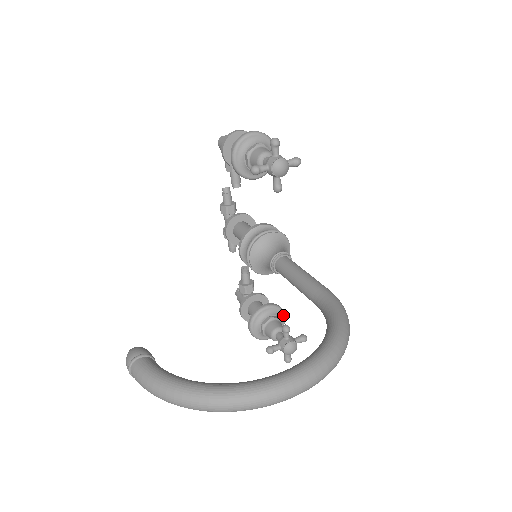
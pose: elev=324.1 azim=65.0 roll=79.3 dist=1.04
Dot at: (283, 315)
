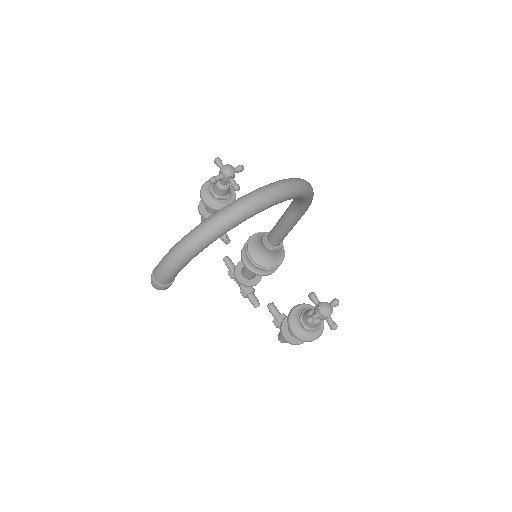
Dot at: occluded
